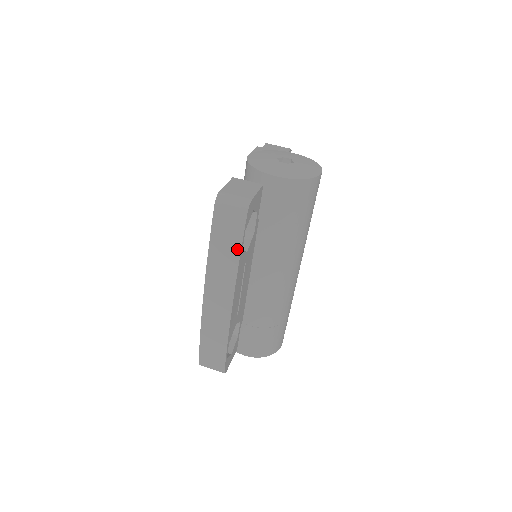
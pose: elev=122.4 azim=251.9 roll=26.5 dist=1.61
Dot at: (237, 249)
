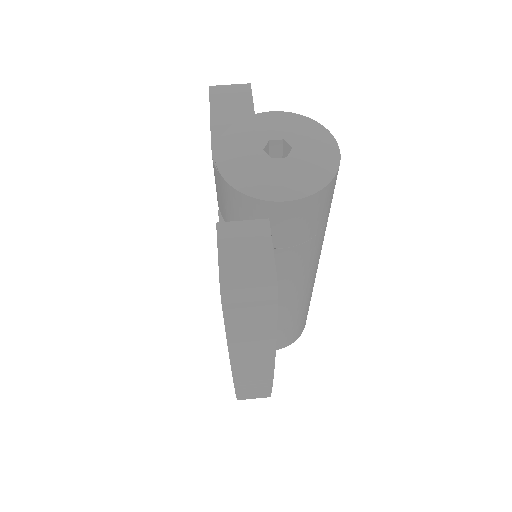
Dot at: (270, 332)
